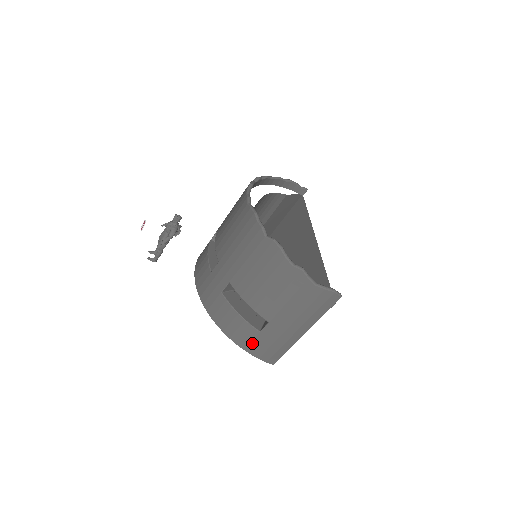
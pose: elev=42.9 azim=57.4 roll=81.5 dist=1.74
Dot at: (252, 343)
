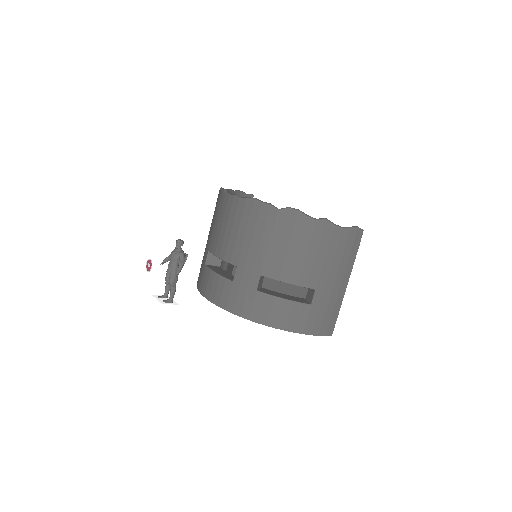
Dot at: (308, 322)
